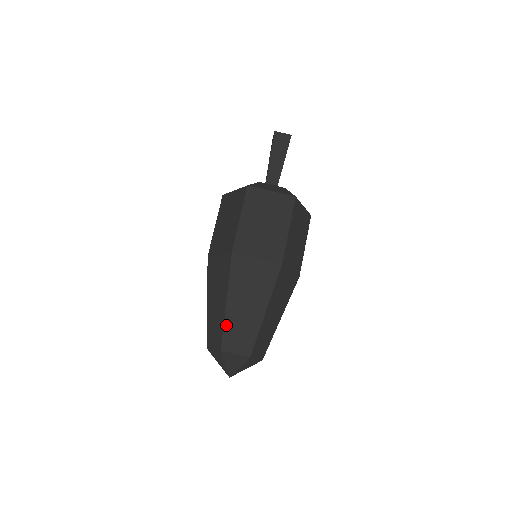
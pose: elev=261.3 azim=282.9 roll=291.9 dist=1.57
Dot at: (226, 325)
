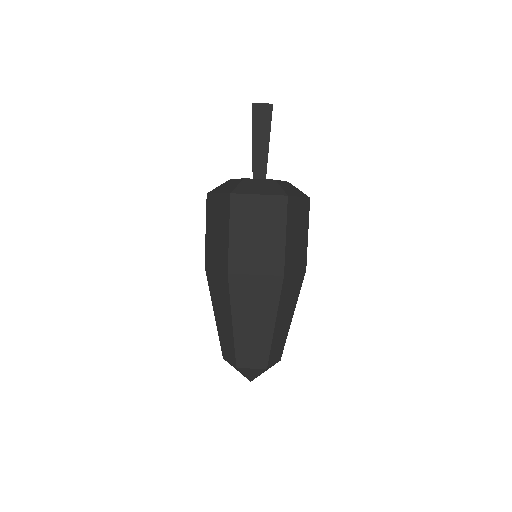
Dot at: (237, 344)
